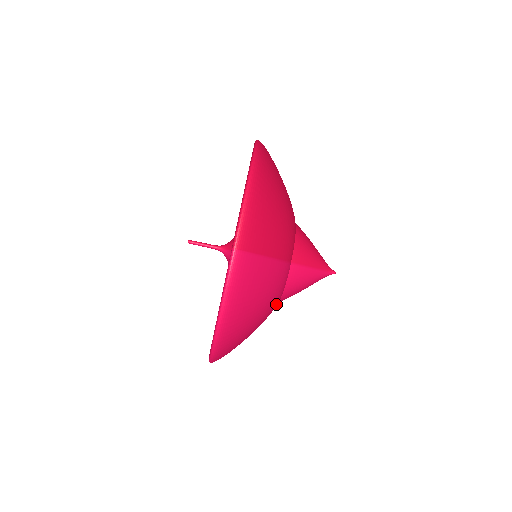
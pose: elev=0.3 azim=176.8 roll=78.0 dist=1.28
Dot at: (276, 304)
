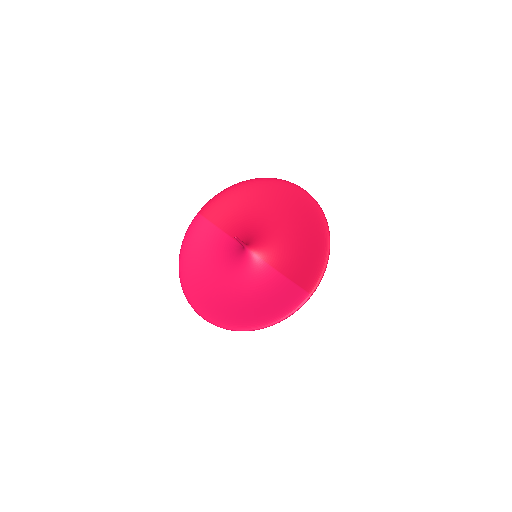
Dot at: occluded
